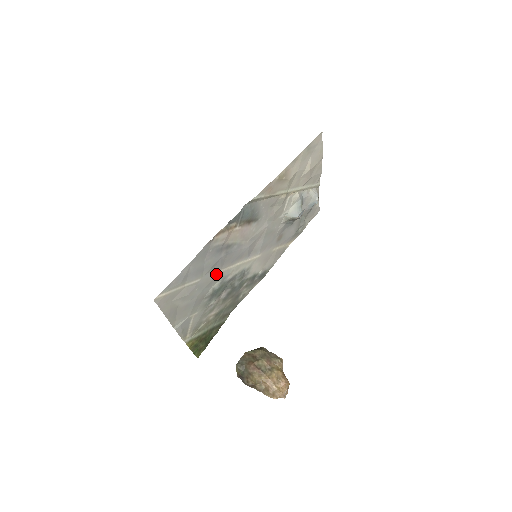
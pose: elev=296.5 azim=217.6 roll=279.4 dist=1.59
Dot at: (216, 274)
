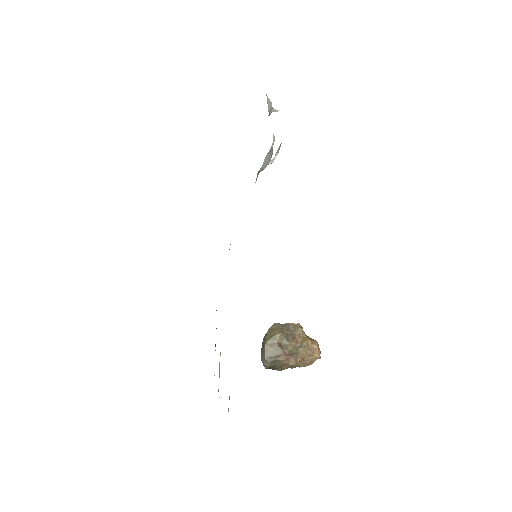
Dot at: occluded
